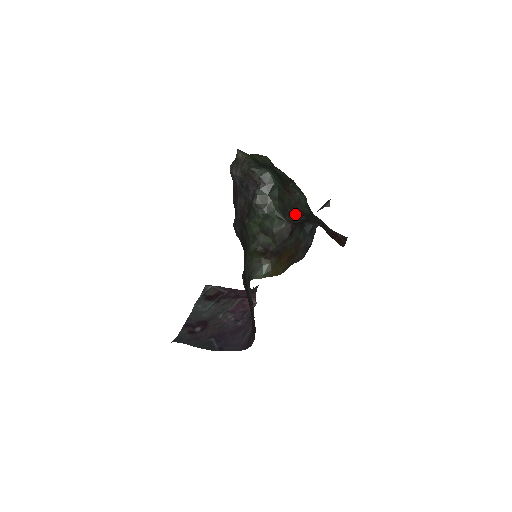
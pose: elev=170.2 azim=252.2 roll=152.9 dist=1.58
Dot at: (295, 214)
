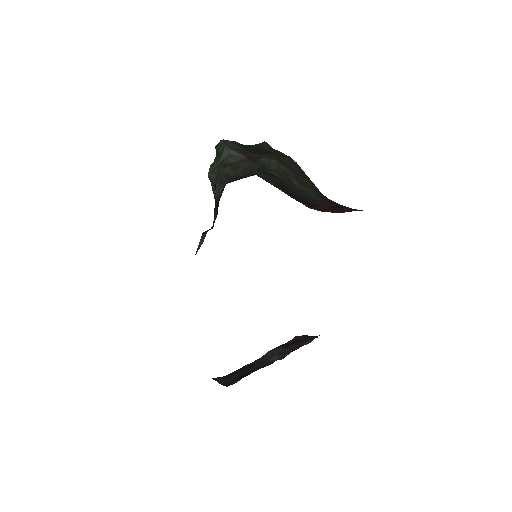
Dot at: (245, 177)
